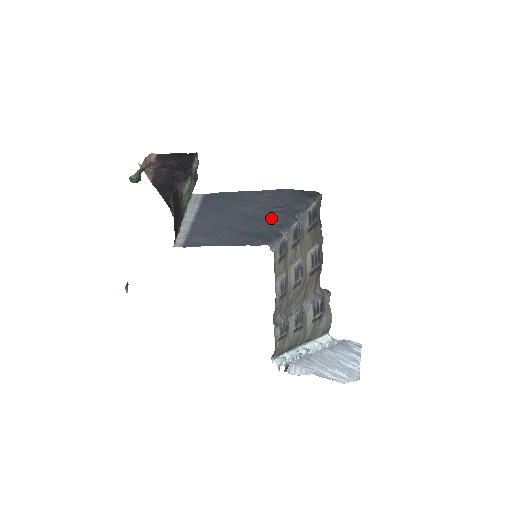
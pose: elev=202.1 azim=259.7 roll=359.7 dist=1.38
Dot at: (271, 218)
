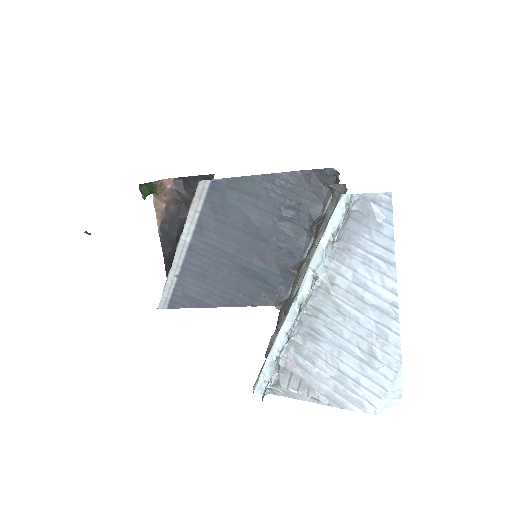
Dot at: (281, 235)
